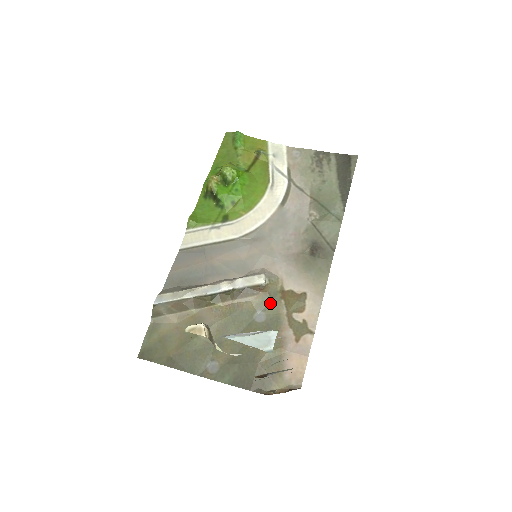
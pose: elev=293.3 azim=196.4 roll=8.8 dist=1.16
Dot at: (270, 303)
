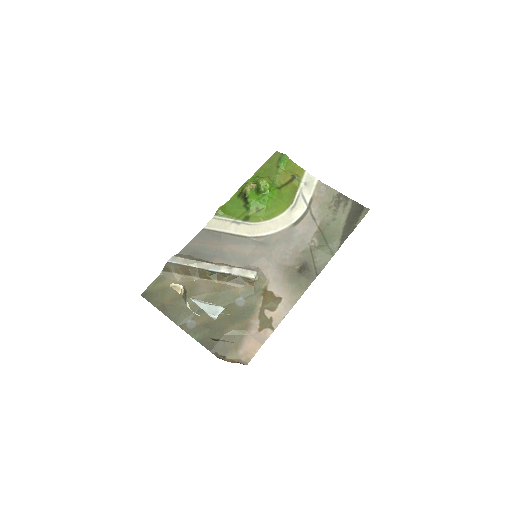
Dot at: (252, 295)
